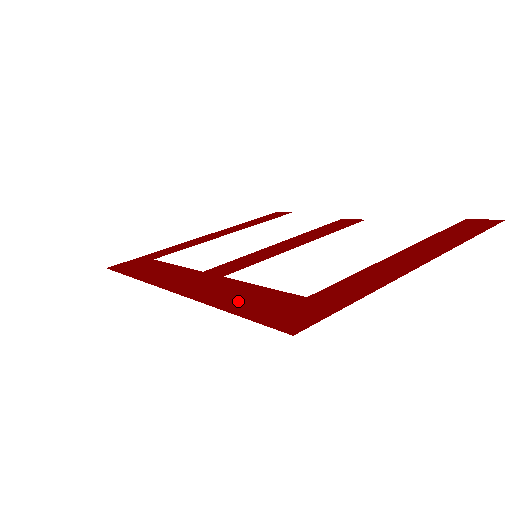
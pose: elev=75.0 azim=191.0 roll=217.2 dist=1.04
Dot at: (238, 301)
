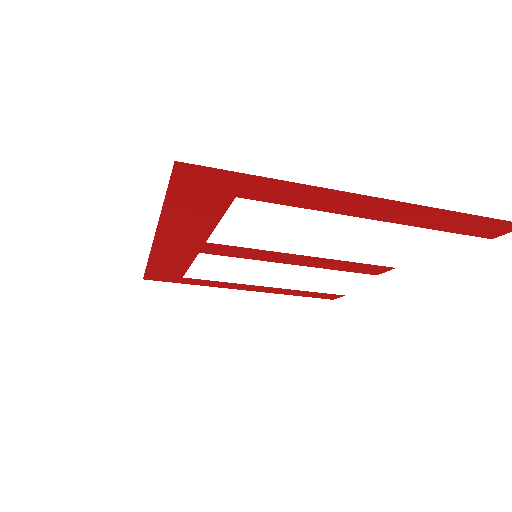
Dot at: (183, 212)
